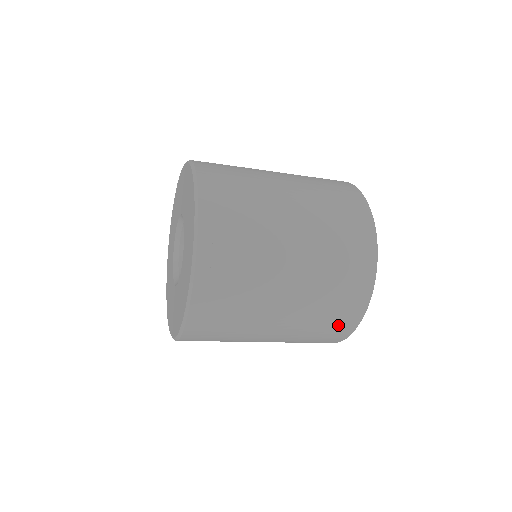
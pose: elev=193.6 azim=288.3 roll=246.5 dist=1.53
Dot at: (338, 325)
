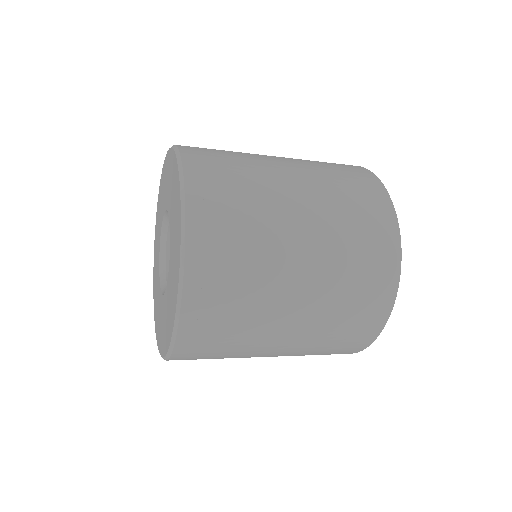
Dot at: (344, 348)
